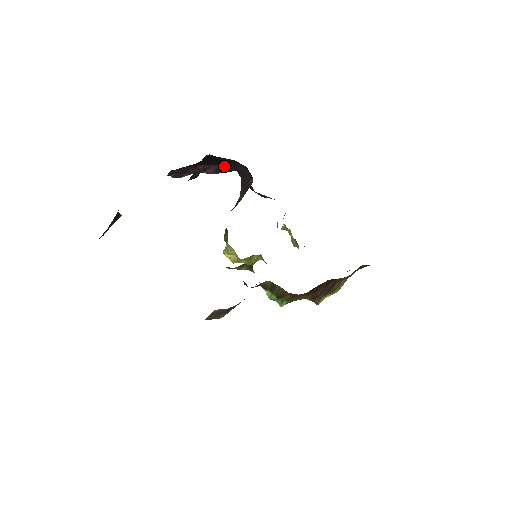
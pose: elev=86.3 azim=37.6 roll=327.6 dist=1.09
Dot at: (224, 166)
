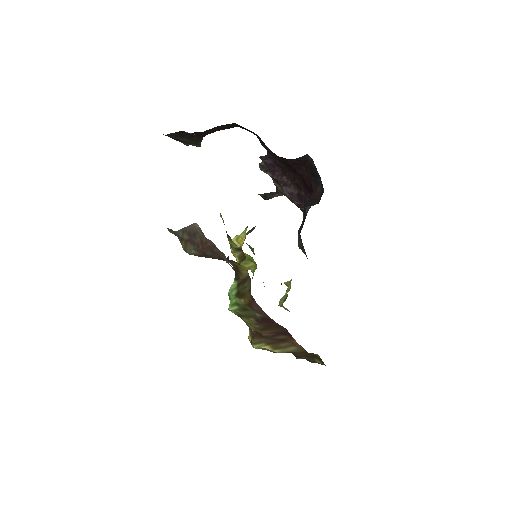
Dot at: (301, 196)
